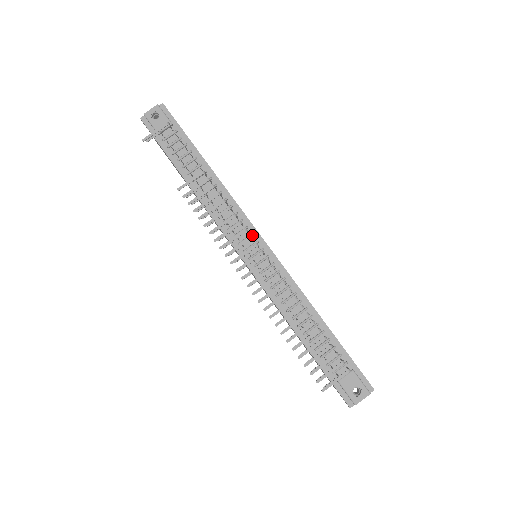
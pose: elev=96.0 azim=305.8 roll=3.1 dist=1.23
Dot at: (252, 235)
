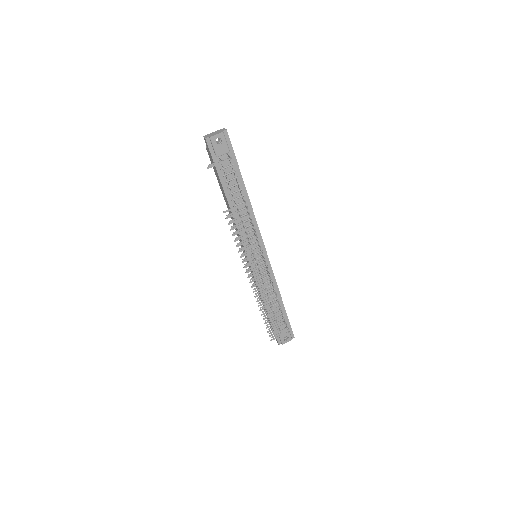
Dot at: occluded
